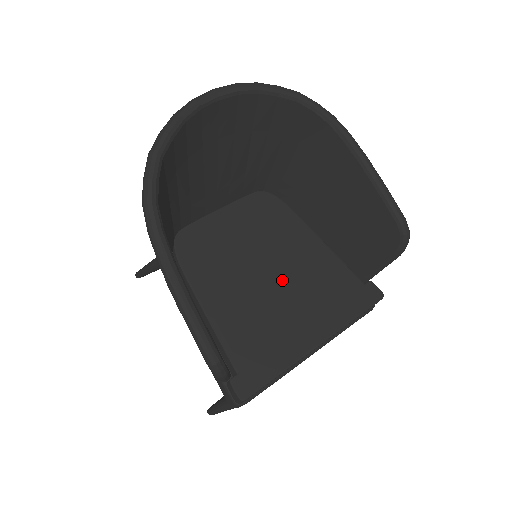
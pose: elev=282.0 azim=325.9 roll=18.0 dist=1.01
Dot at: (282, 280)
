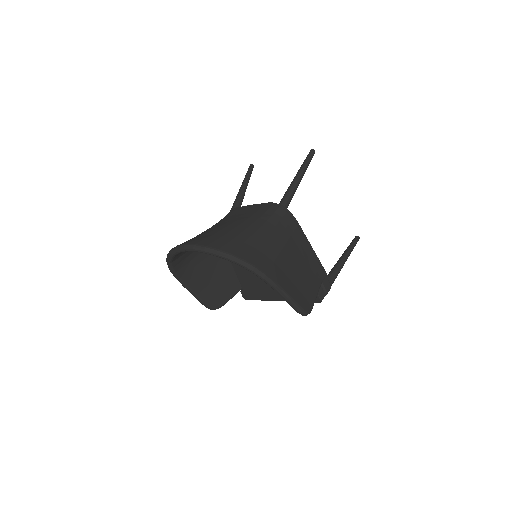
Dot at: occluded
